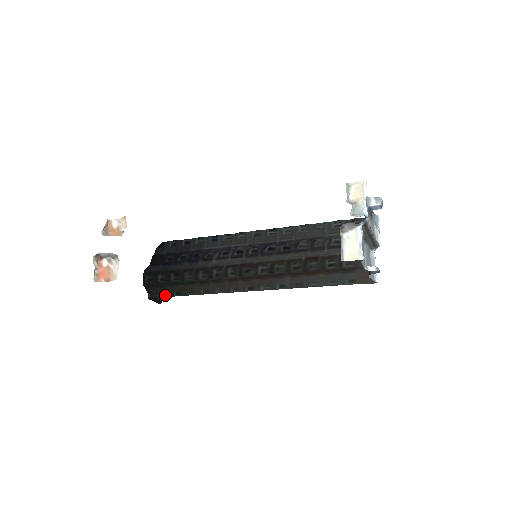
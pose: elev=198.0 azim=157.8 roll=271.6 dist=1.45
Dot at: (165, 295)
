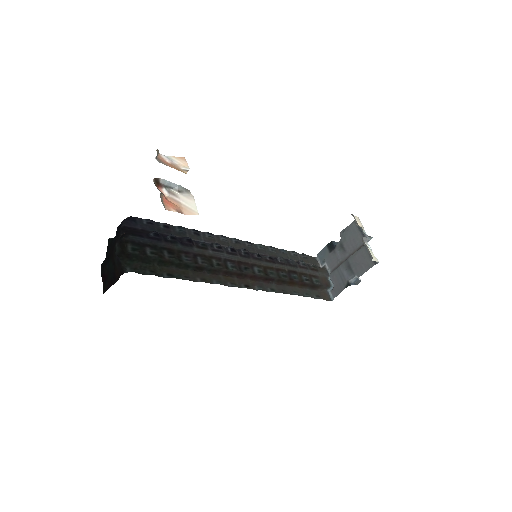
Dot at: (153, 273)
